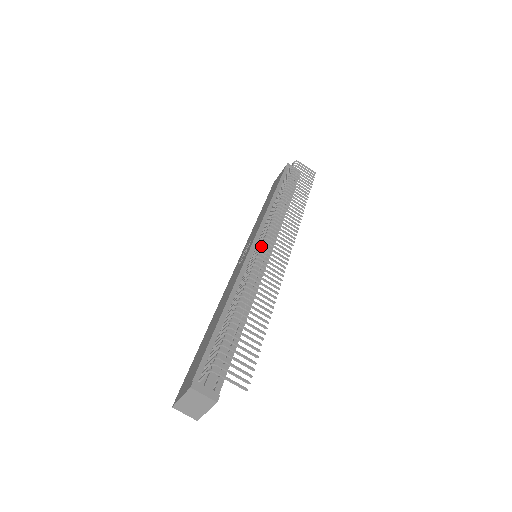
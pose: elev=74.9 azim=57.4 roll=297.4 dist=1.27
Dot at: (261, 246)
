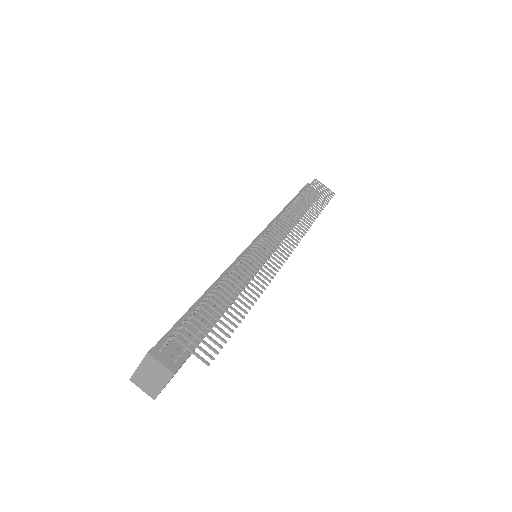
Dot at: occluded
